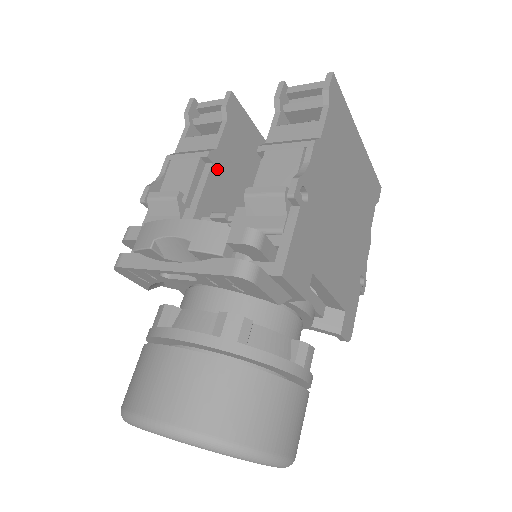
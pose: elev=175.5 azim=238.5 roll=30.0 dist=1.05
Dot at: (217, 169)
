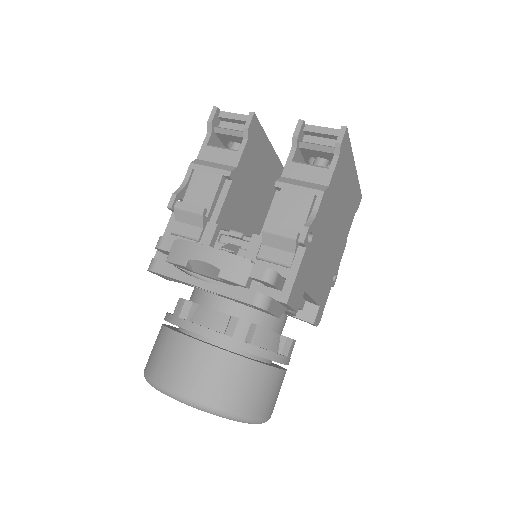
Dot at: (235, 184)
